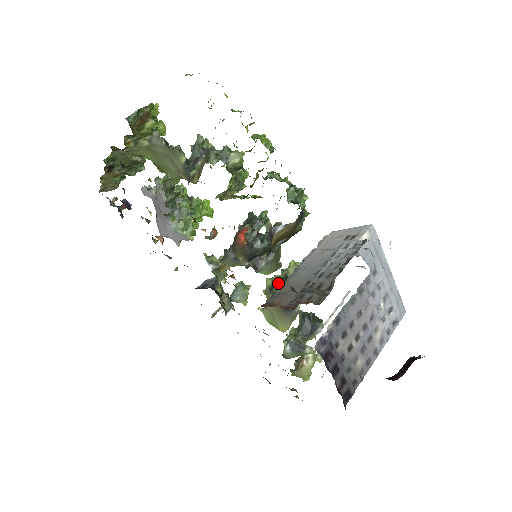
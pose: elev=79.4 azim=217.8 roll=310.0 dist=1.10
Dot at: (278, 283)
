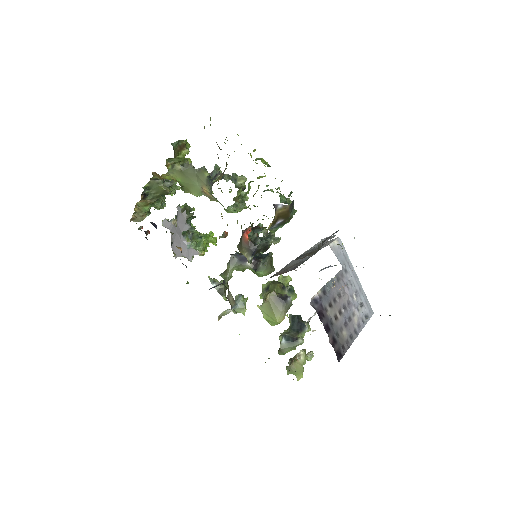
Dot at: (272, 283)
